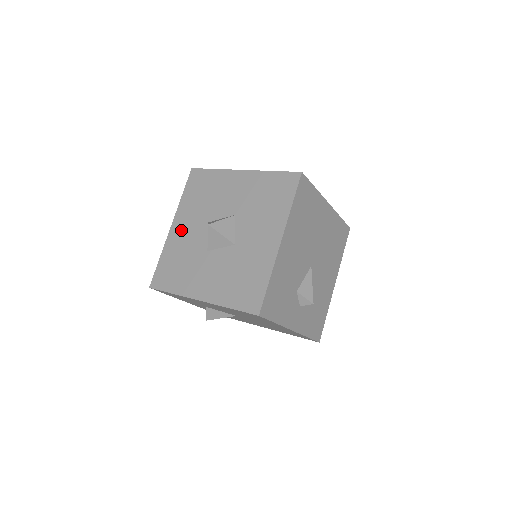
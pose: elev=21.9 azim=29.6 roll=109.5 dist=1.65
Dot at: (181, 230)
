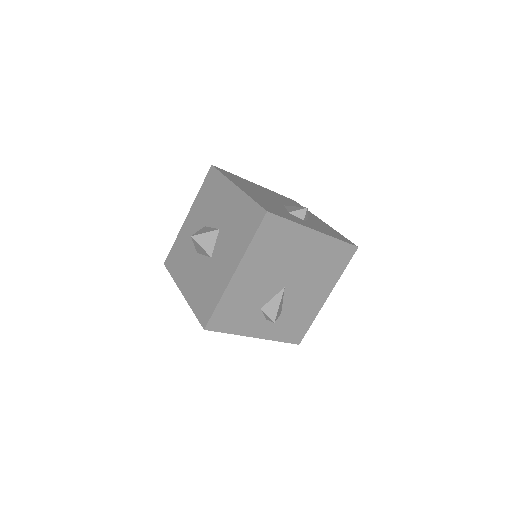
Dot at: (190, 223)
